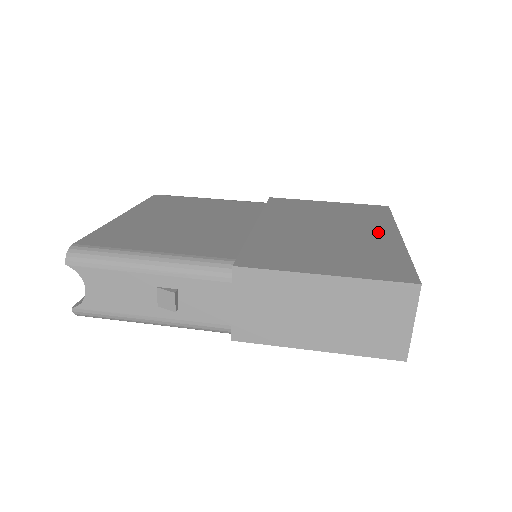
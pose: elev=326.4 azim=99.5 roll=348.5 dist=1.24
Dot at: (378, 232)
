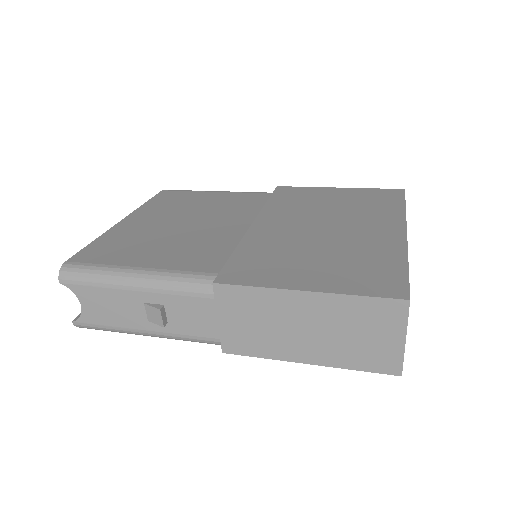
Dot at: (382, 227)
